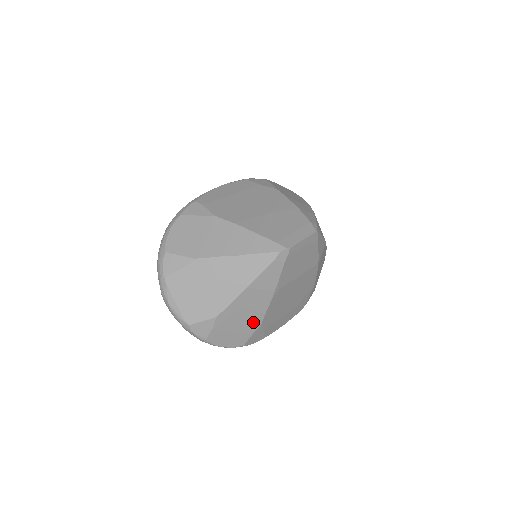
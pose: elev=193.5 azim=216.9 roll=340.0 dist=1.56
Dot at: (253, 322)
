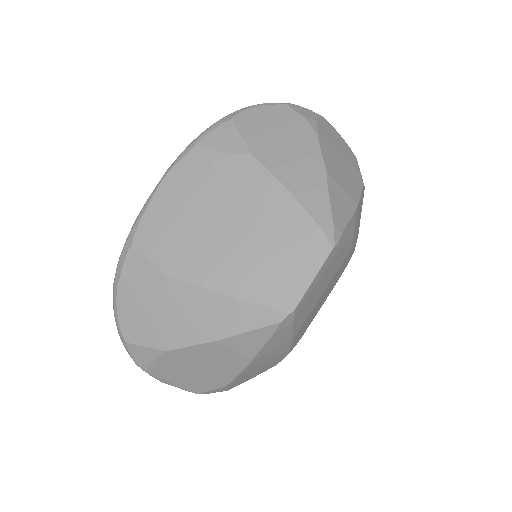
Dot at: (277, 359)
